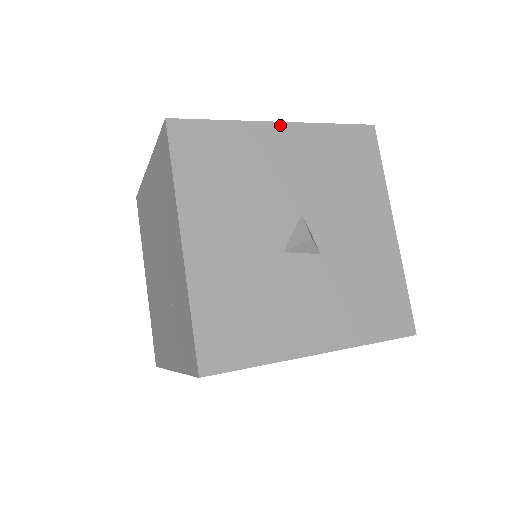
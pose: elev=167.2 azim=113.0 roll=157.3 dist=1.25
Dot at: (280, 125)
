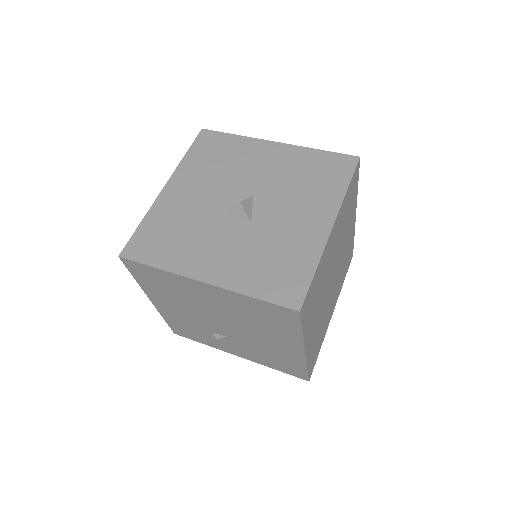
Dot at: (275, 143)
